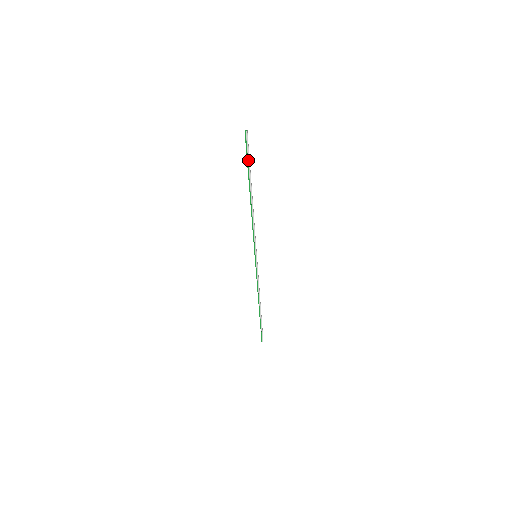
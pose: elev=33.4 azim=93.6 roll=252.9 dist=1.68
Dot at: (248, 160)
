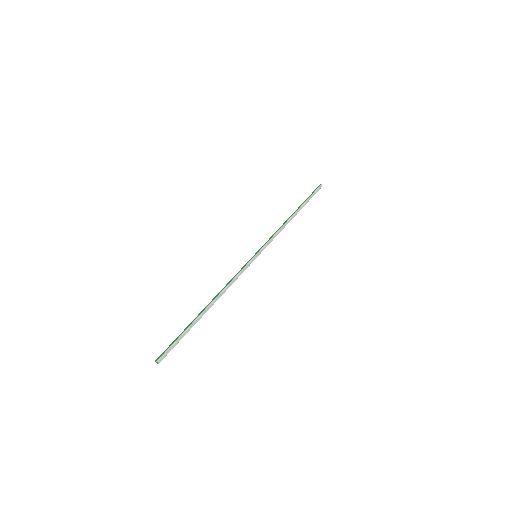
Dot at: (180, 339)
